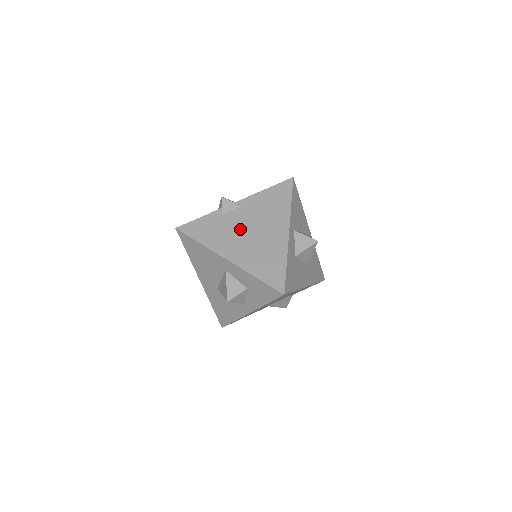
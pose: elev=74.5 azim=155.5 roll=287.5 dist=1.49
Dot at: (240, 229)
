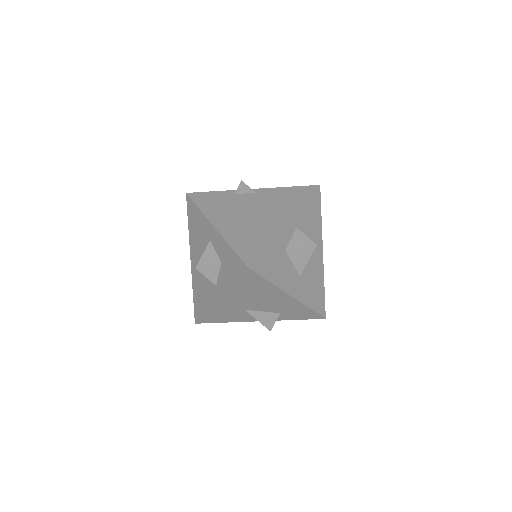
Dot at: (242, 208)
